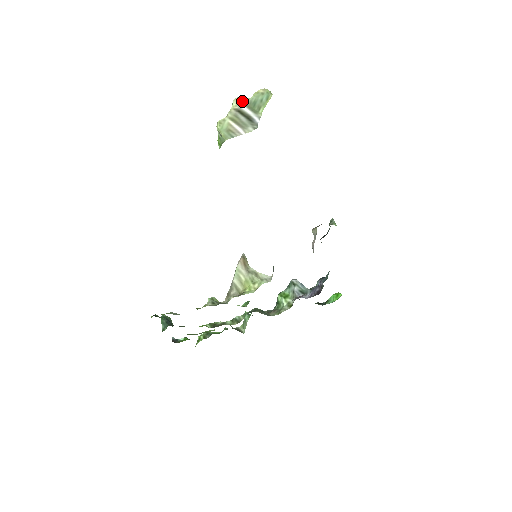
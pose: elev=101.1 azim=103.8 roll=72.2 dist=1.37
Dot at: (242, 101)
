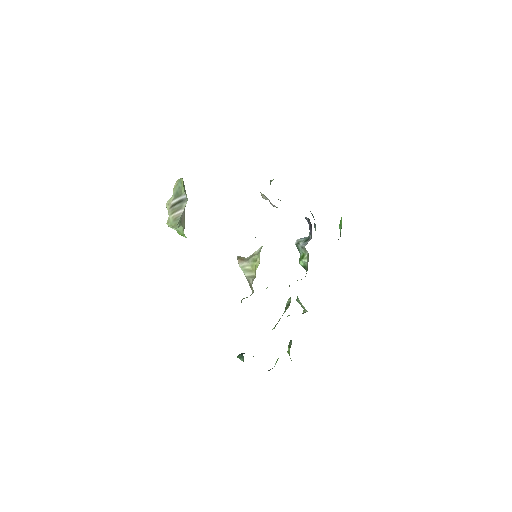
Dot at: (170, 201)
